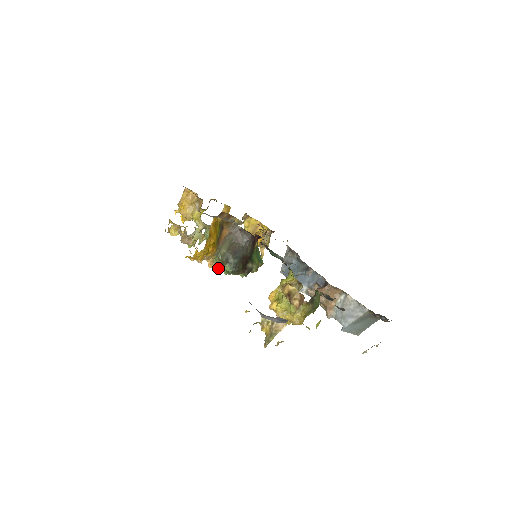
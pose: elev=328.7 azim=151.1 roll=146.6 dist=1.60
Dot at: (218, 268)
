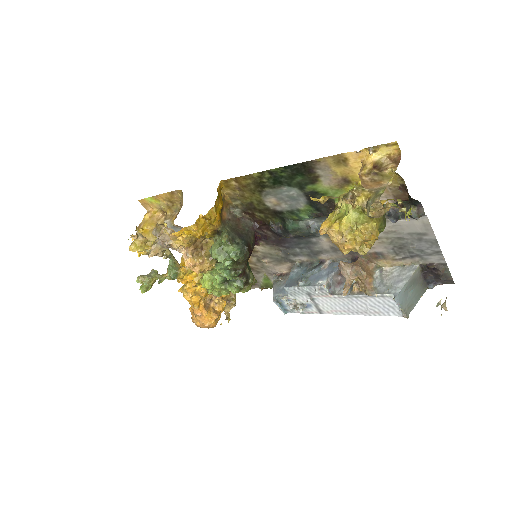
Dot at: (219, 254)
